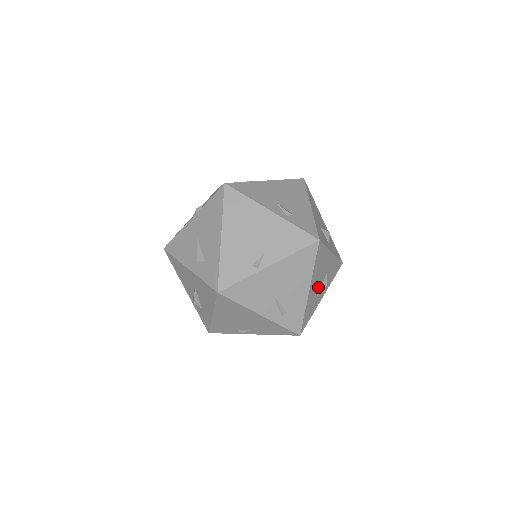
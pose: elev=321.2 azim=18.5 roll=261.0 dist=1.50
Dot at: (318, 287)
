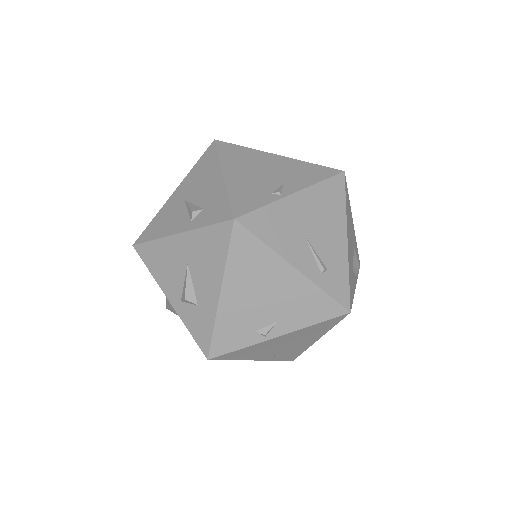
Dot at: (351, 255)
